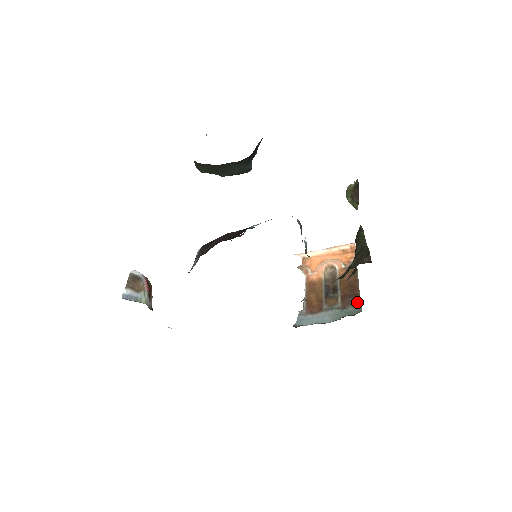
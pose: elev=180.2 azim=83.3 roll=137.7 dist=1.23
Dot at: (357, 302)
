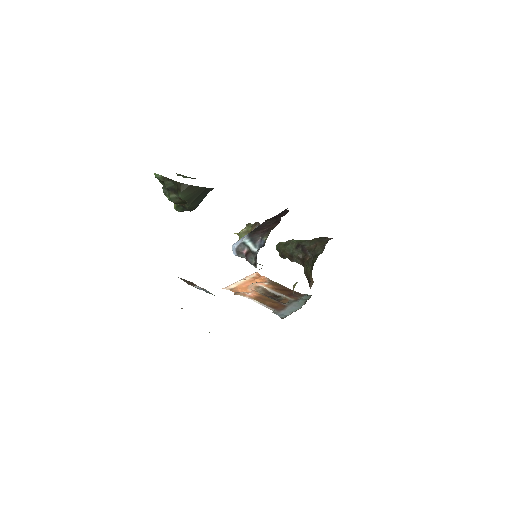
Dot at: (301, 294)
